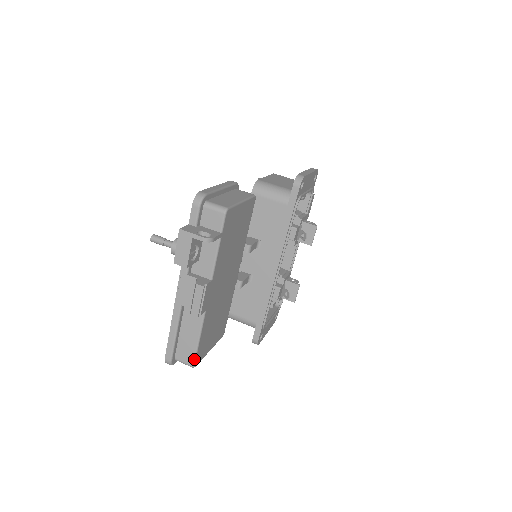
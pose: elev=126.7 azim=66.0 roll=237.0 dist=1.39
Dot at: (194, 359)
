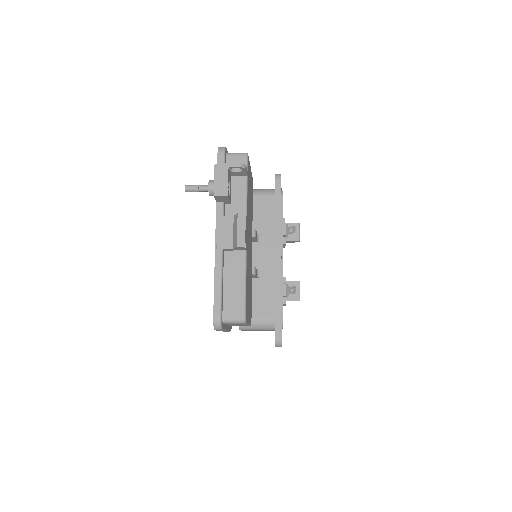
Dot at: (244, 309)
